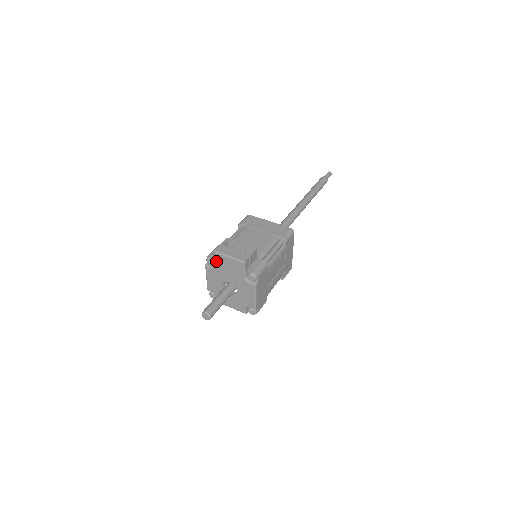
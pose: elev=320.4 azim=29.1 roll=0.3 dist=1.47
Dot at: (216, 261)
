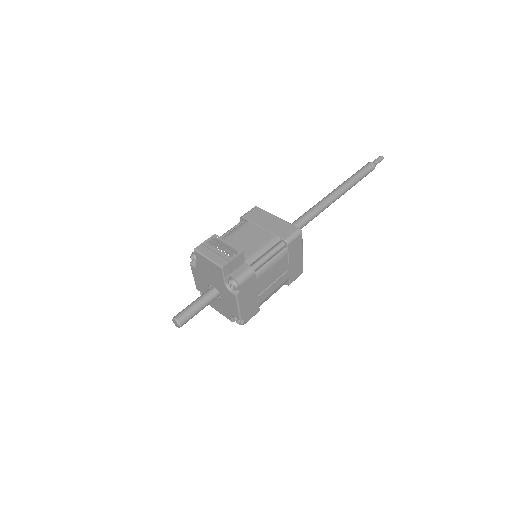
Dot at: (198, 261)
